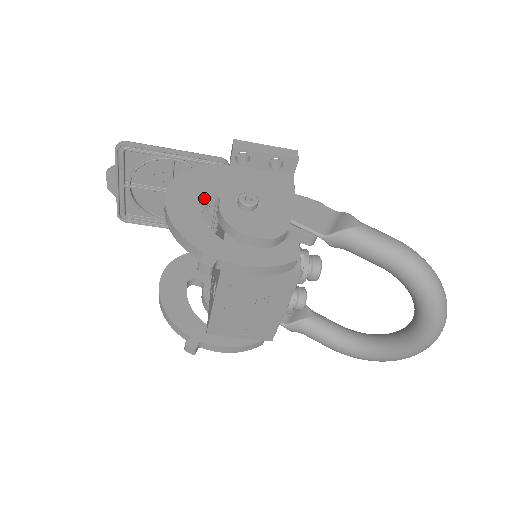
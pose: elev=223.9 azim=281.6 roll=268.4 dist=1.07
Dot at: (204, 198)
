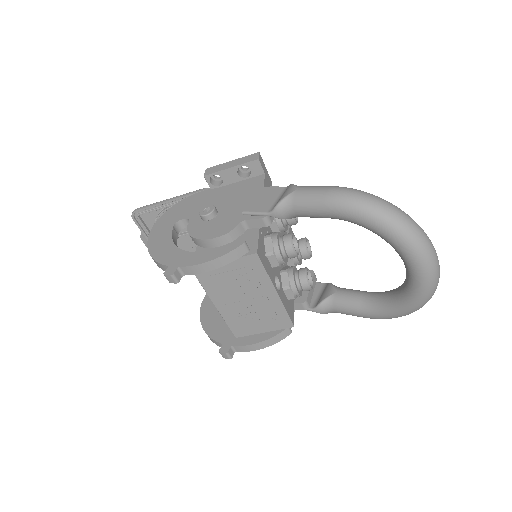
Dot at: (181, 225)
